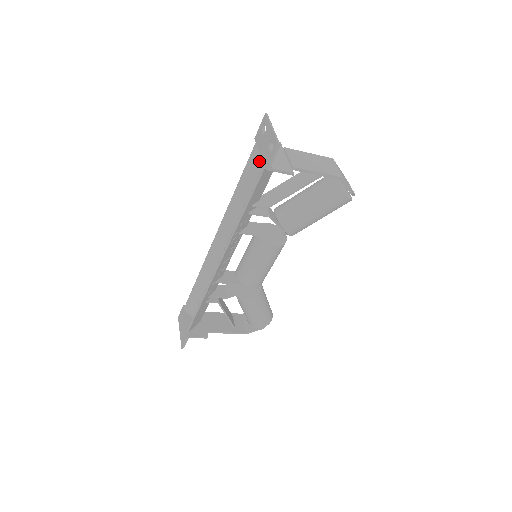
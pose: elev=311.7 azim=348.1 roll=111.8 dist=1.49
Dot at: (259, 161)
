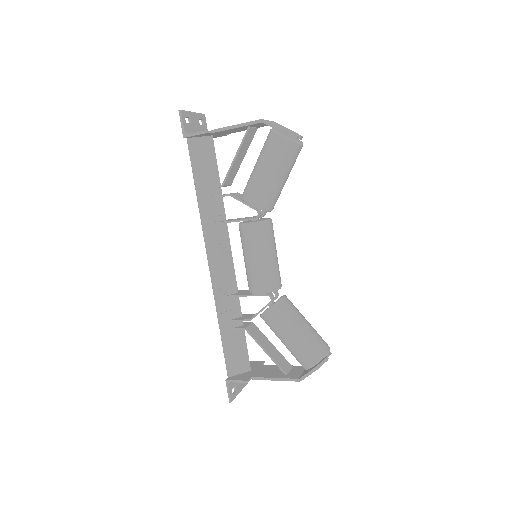
Dot at: occluded
